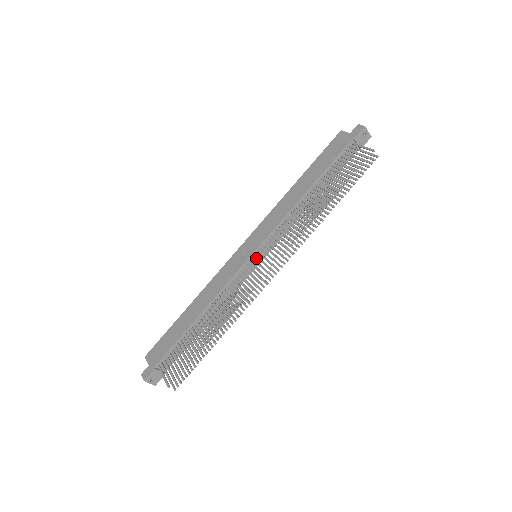
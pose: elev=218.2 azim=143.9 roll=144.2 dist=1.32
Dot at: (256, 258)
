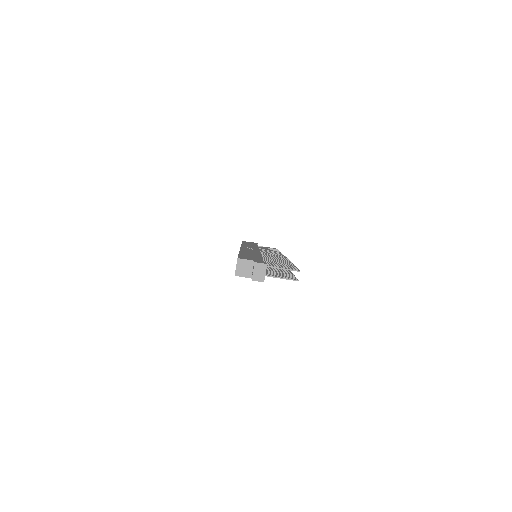
Dot at: occluded
